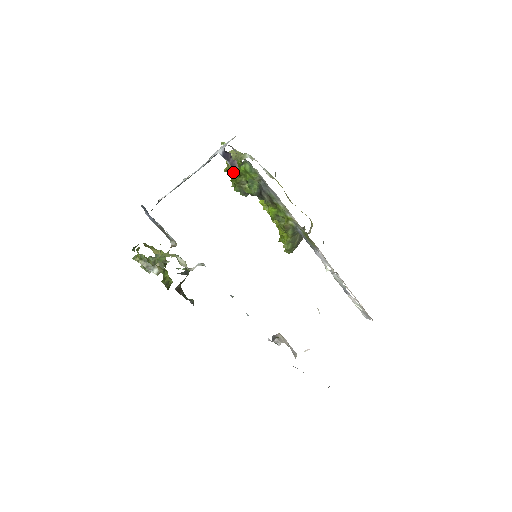
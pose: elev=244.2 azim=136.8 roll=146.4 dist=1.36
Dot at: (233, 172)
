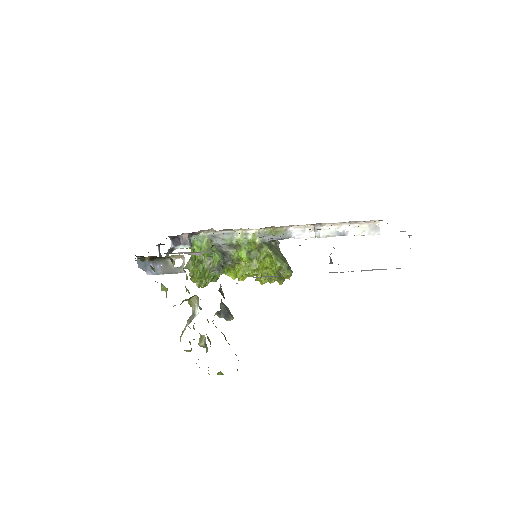
Dot at: (199, 272)
